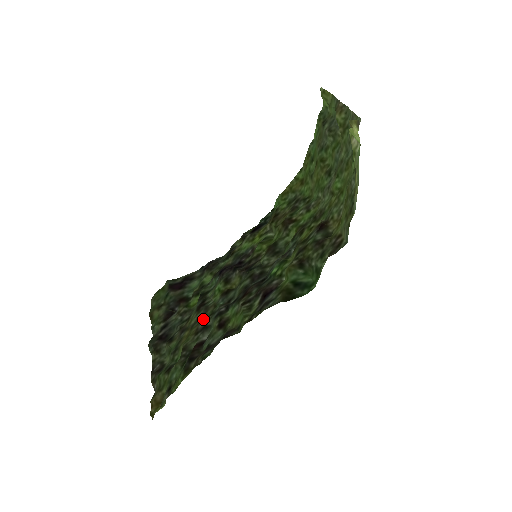
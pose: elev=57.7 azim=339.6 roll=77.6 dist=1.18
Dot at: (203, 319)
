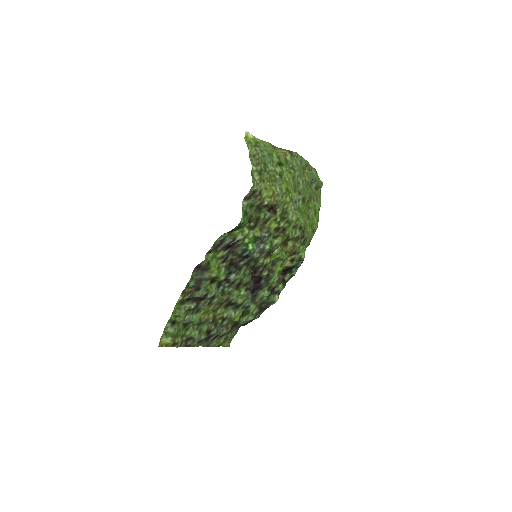
Dot at: (219, 301)
